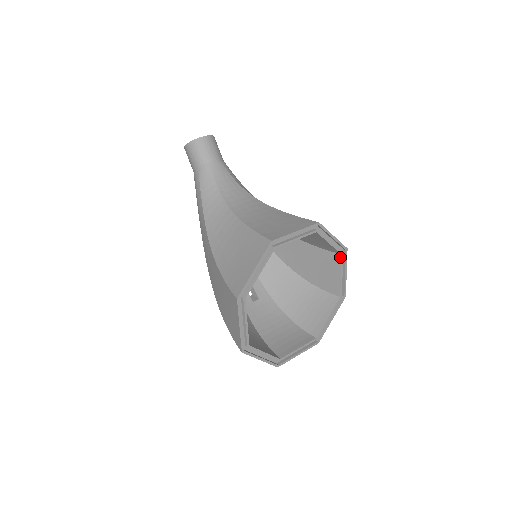
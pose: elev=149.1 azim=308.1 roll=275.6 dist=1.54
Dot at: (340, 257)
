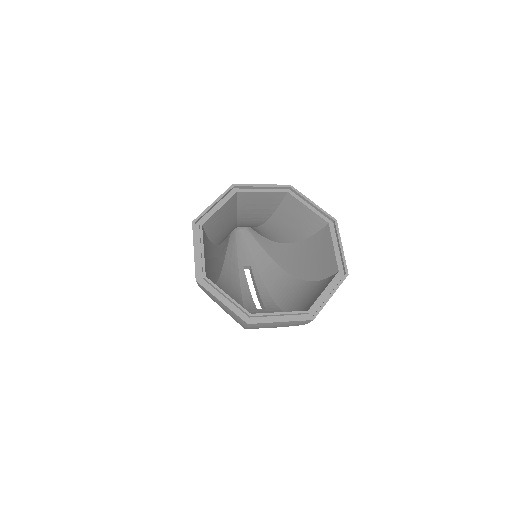
Dot at: (328, 227)
